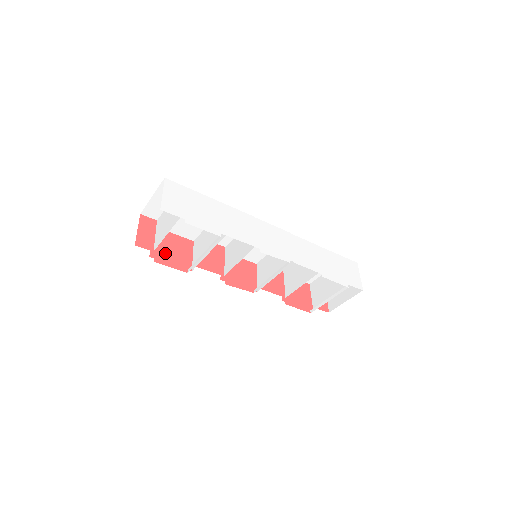
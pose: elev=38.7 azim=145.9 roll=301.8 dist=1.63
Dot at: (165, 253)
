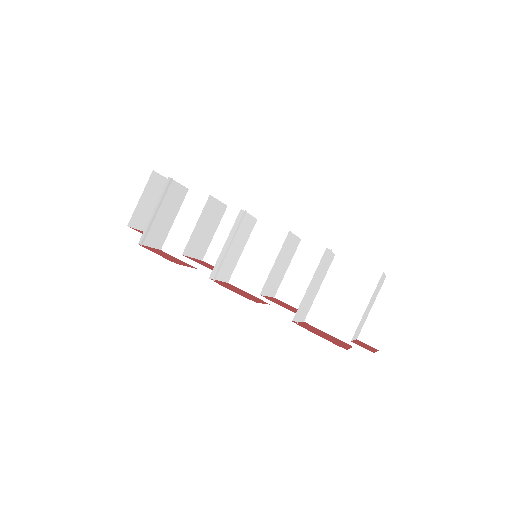
Dot at: (158, 252)
